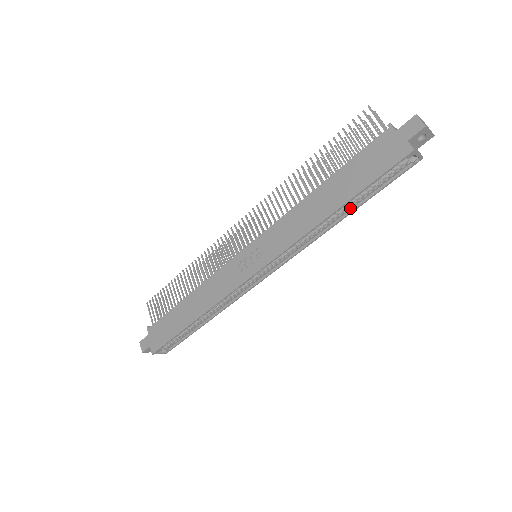
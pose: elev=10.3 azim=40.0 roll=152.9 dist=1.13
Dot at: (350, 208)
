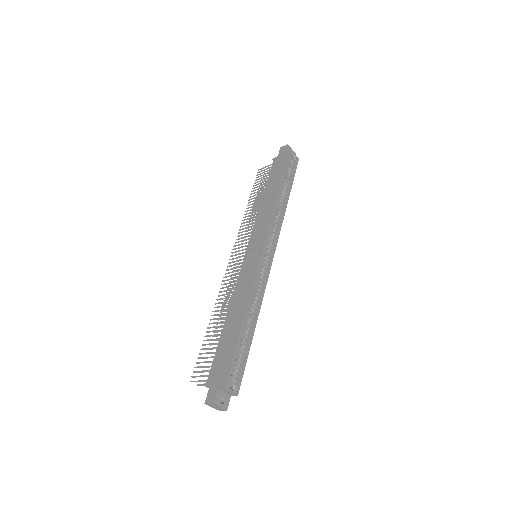
Dot at: (287, 194)
